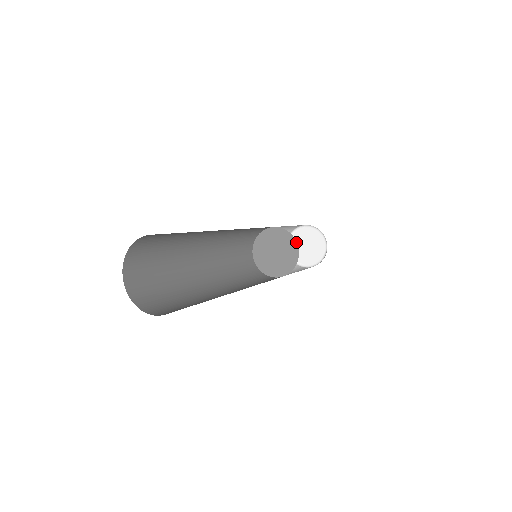
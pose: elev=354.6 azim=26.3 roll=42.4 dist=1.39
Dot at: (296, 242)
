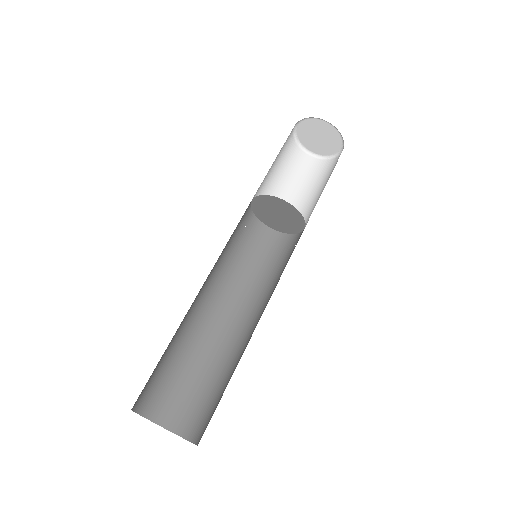
Dot at: (301, 232)
